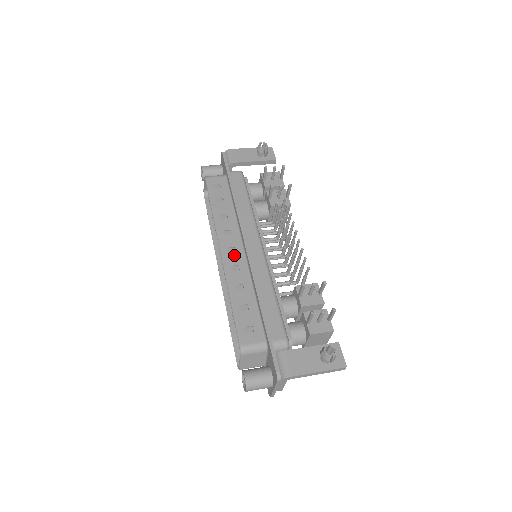
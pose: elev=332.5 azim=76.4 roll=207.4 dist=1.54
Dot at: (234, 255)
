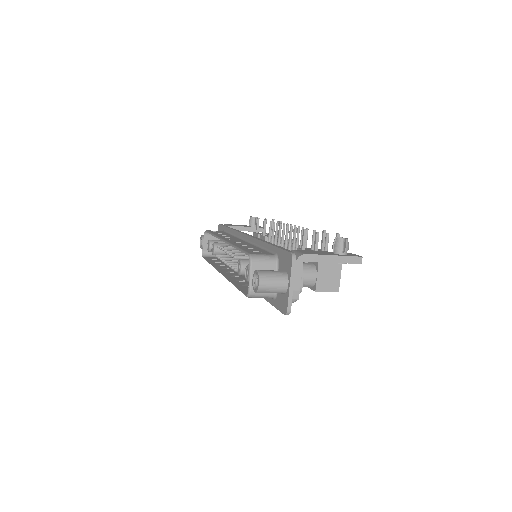
Dot at: occluded
